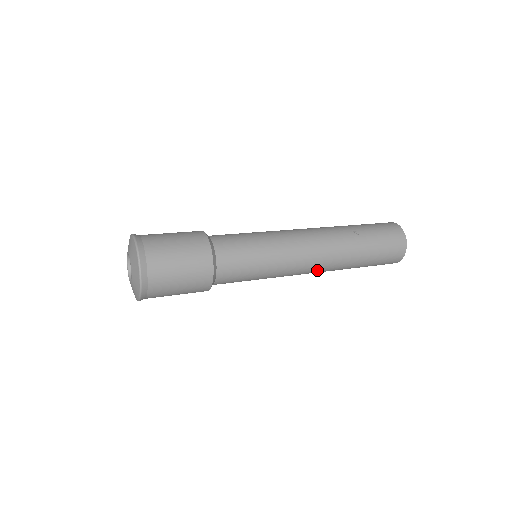
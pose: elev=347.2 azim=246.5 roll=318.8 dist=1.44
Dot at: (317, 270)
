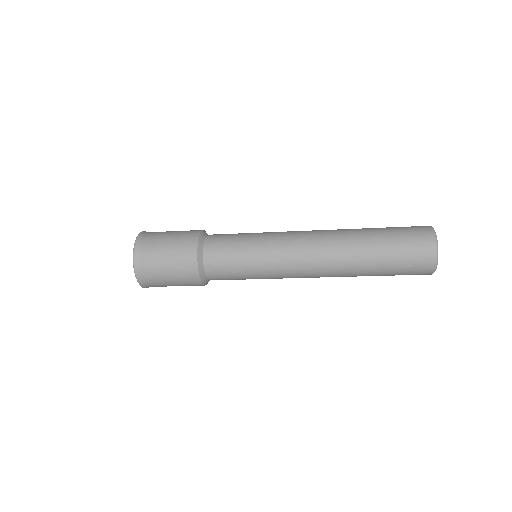
Dot at: (318, 277)
